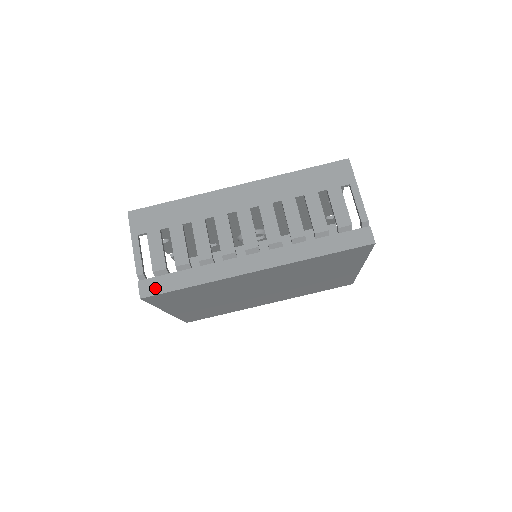
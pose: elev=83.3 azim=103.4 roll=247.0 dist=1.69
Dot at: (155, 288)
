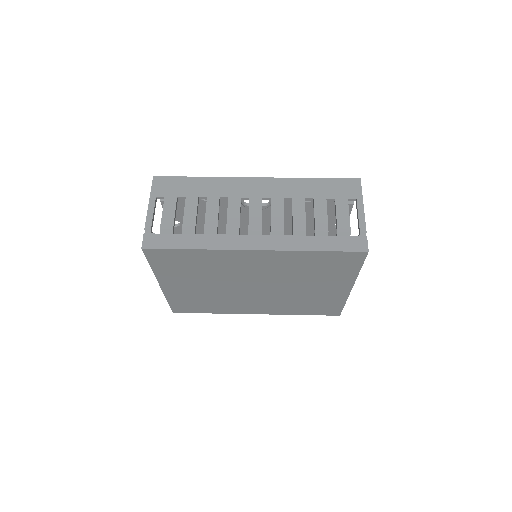
Dot at: (158, 243)
